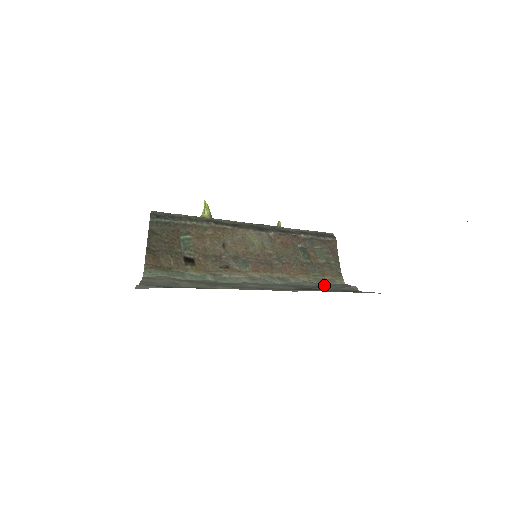
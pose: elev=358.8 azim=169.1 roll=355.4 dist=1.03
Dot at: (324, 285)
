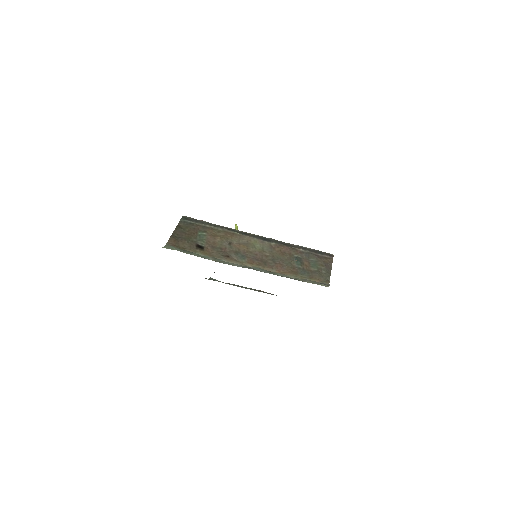
Dot at: occluded
